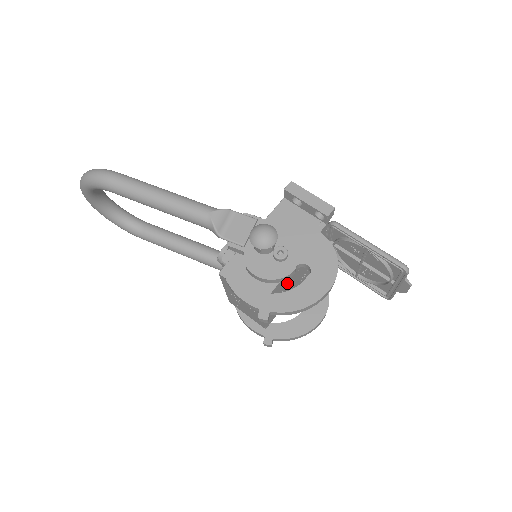
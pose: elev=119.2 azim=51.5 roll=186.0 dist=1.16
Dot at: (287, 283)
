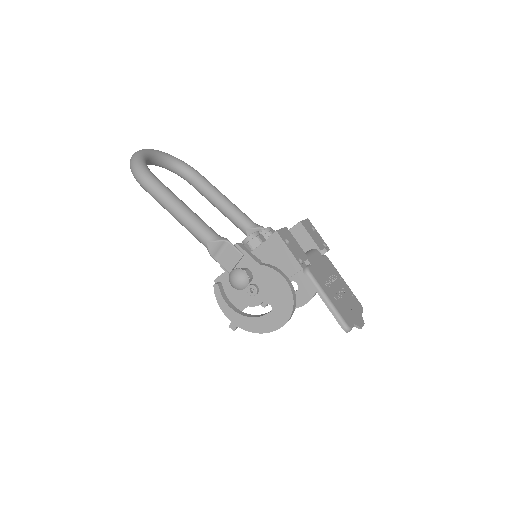
Dot at: occluded
